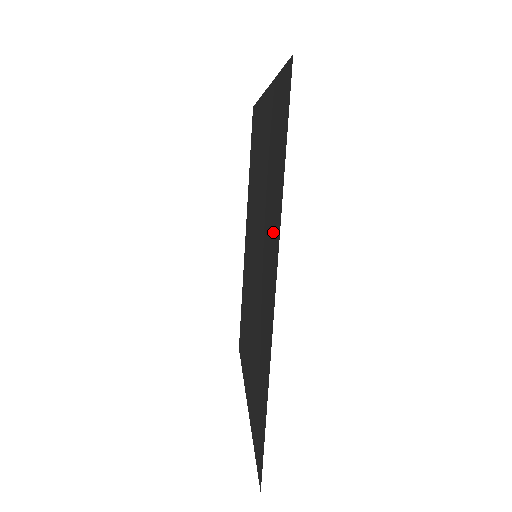
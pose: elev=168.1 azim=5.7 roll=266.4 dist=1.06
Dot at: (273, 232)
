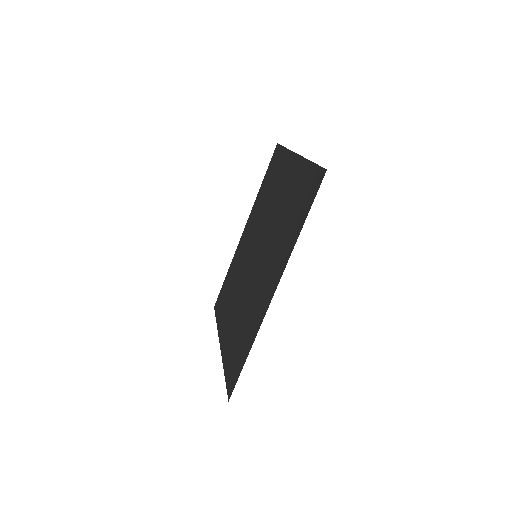
Dot at: (281, 256)
